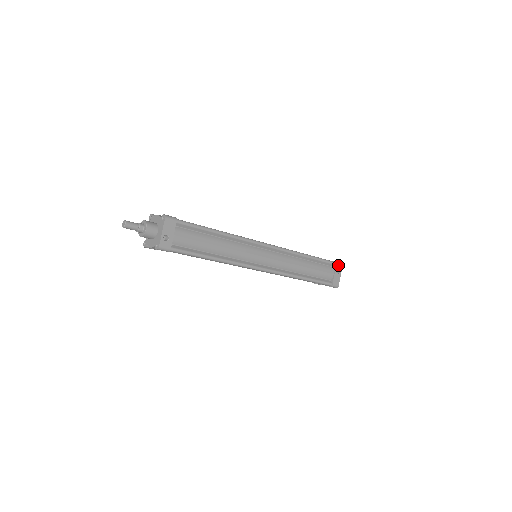
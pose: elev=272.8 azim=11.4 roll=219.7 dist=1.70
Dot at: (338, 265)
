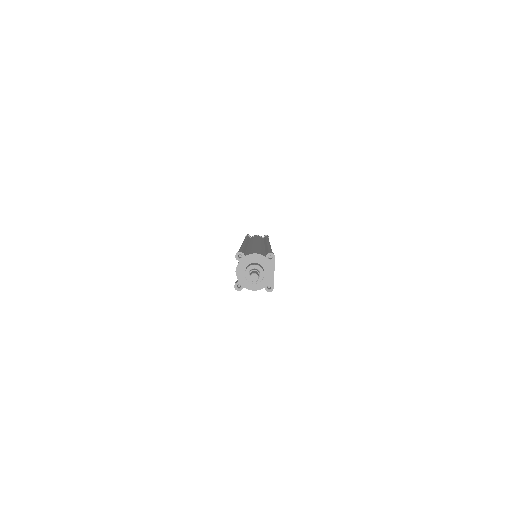
Dot at: occluded
